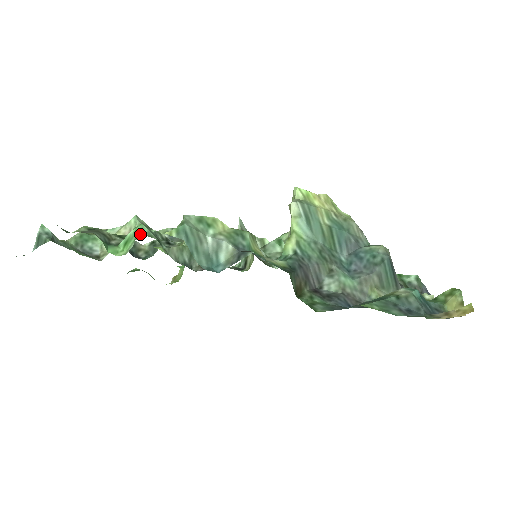
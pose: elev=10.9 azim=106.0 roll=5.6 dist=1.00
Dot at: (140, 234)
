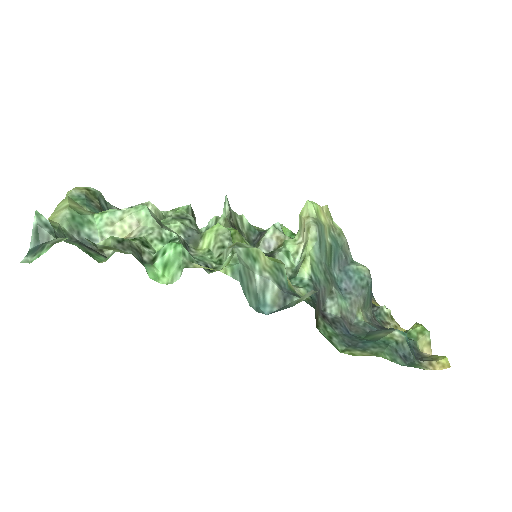
Dot at: (187, 263)
